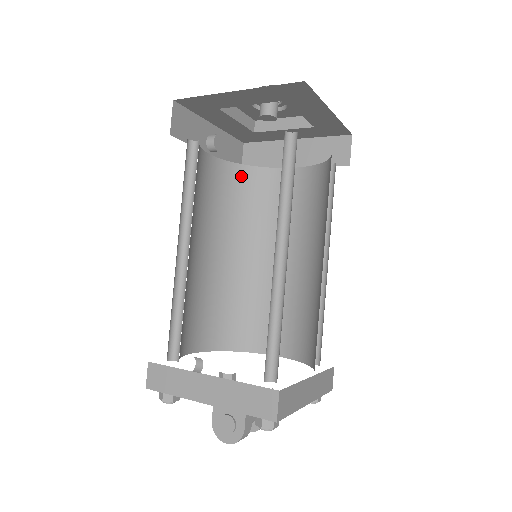
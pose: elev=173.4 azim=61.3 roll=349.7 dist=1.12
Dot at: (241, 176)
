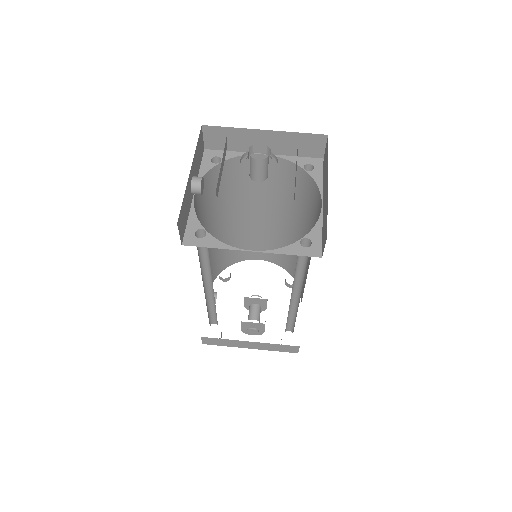
Dot at: (216, 175)
